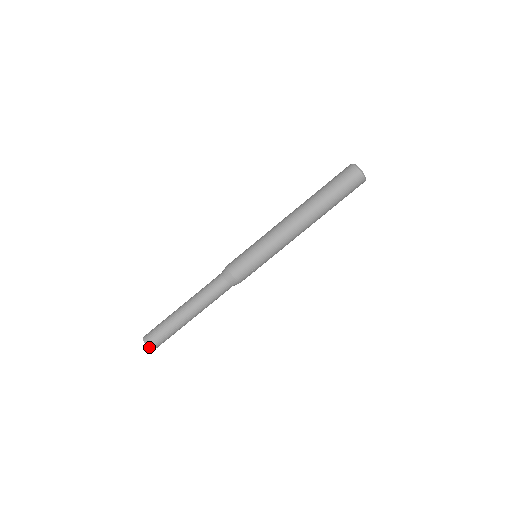
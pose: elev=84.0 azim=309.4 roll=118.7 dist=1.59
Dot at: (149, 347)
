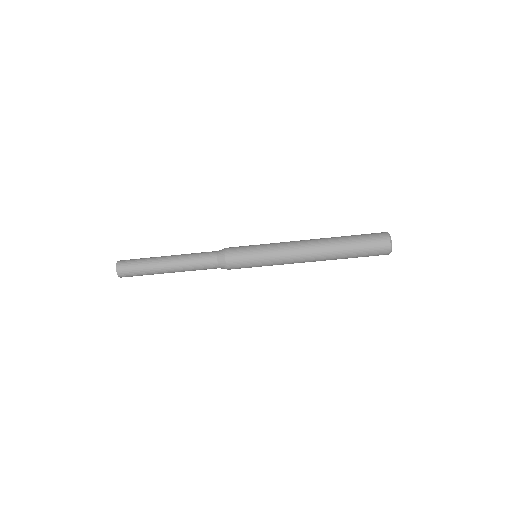
Dot at: occluded
